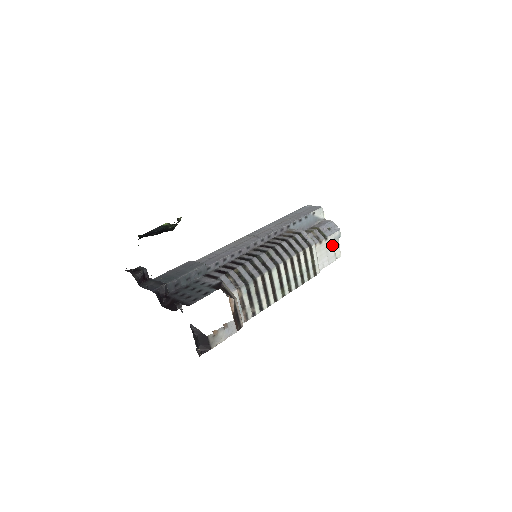
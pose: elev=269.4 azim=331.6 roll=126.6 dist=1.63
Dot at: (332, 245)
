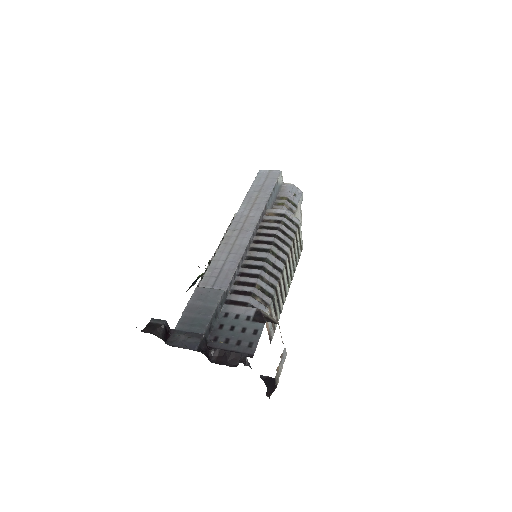
Dot at: (300, 211)
